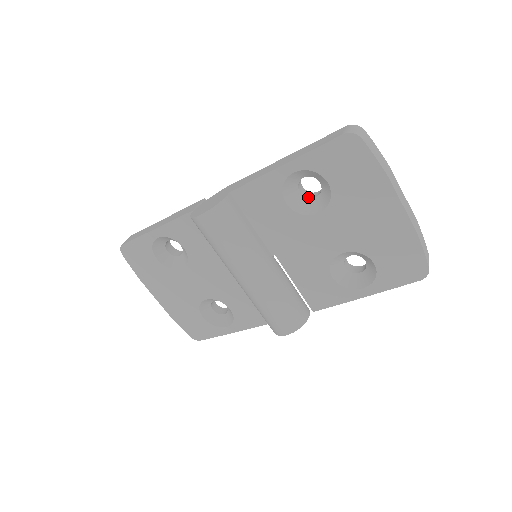
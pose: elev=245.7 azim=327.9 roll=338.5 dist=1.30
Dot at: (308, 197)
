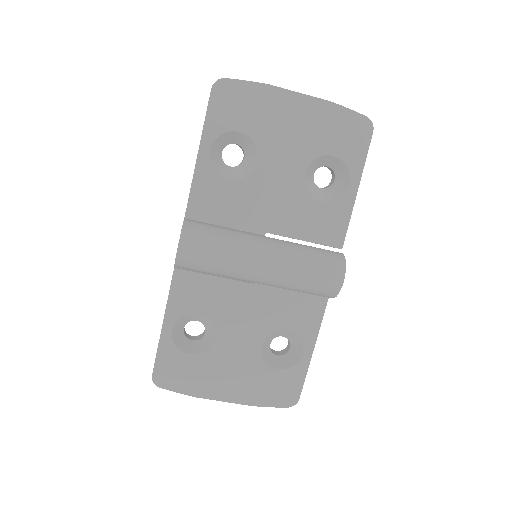
Dot at: (240, 164)
